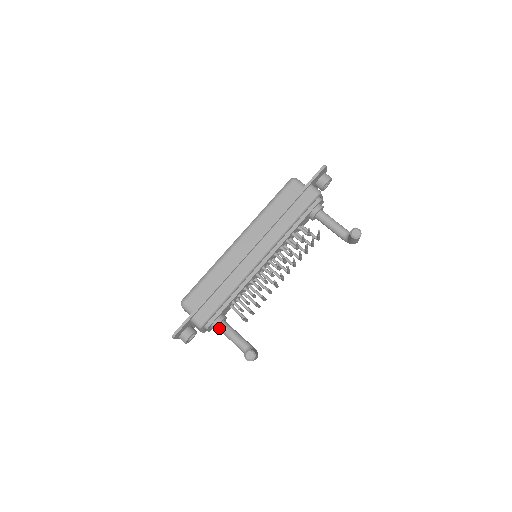
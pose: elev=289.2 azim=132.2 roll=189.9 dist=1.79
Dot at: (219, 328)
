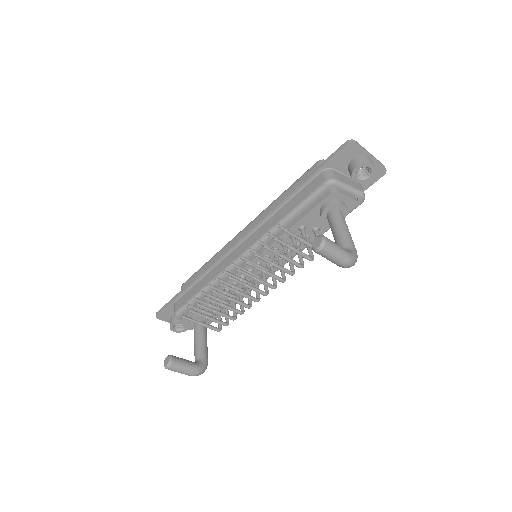
Dot at: (194, 326)
